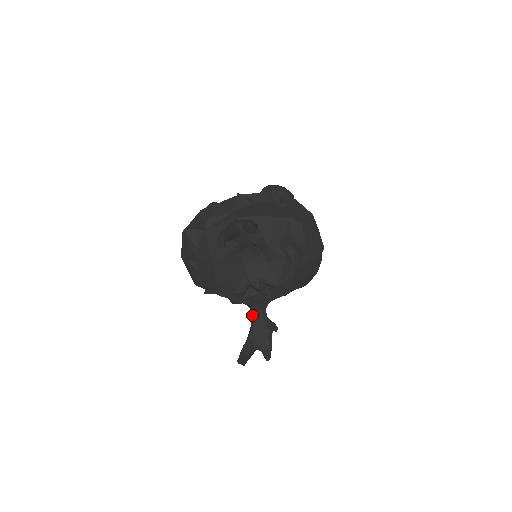
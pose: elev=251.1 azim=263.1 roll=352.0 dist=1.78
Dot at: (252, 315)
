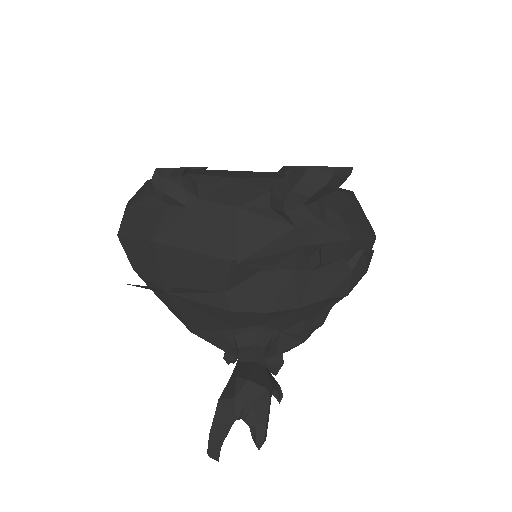
Dot at: occluded
